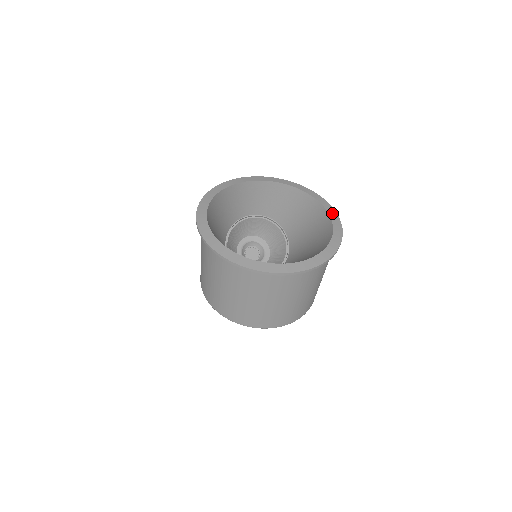
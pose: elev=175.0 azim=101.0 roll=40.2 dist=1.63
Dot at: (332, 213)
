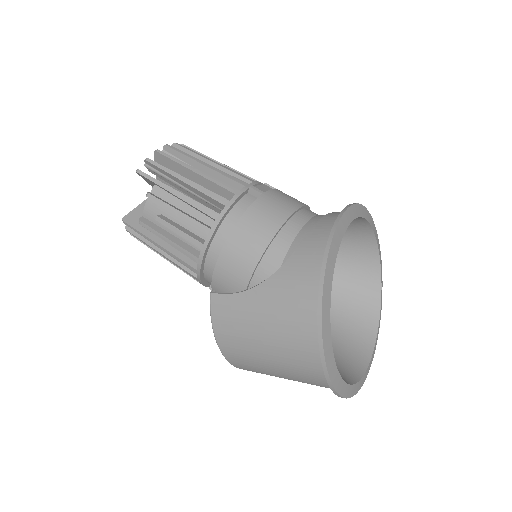
Dot at: occluded
